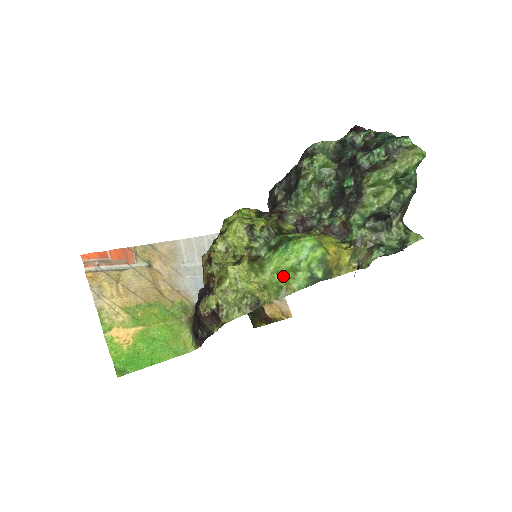
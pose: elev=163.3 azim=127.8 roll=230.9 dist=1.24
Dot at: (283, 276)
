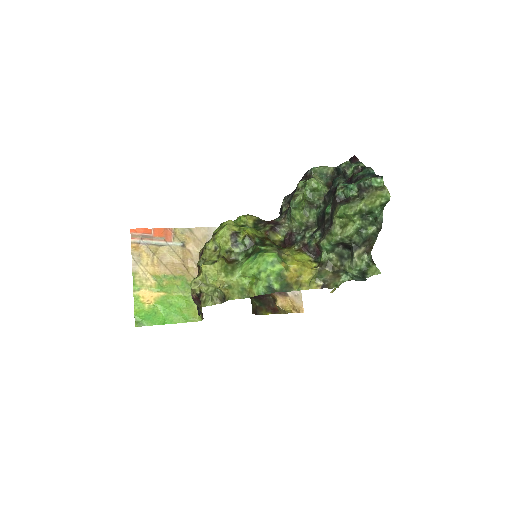
Dot at: (250, 280)
